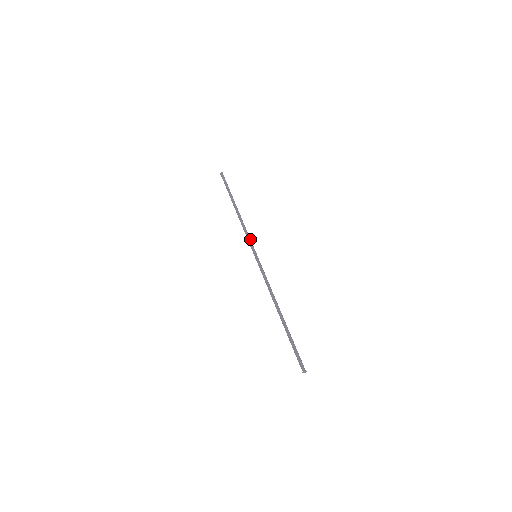
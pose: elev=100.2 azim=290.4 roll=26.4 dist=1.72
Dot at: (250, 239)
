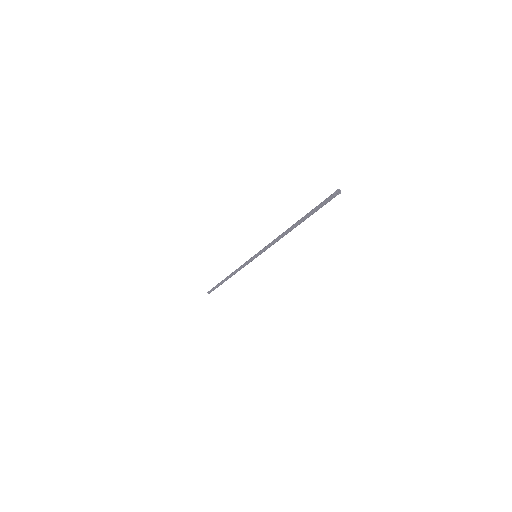
Dot at: occluded
